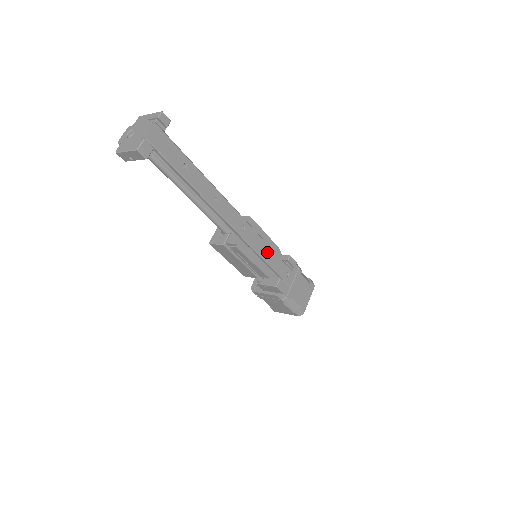
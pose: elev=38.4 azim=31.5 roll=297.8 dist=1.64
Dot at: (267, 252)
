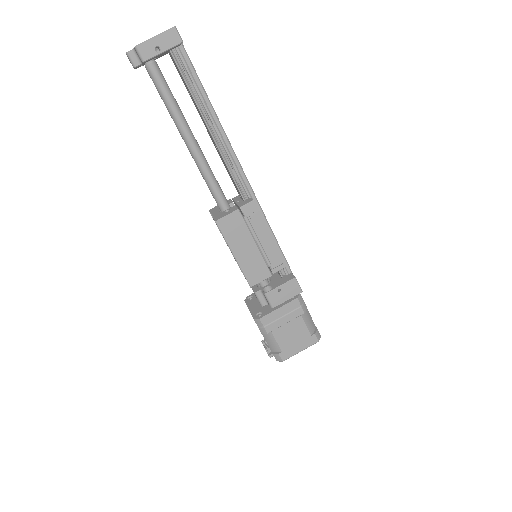
Dot at: occluded
